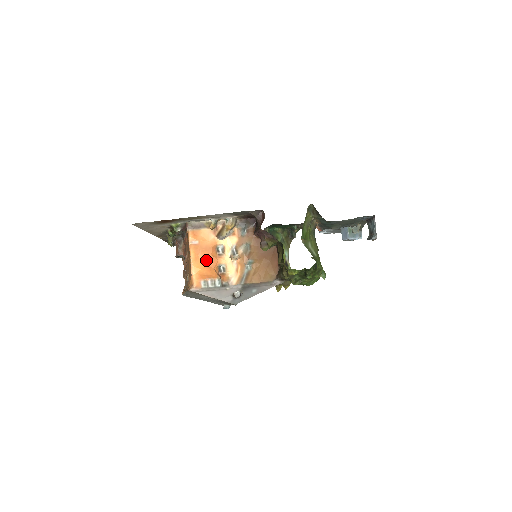
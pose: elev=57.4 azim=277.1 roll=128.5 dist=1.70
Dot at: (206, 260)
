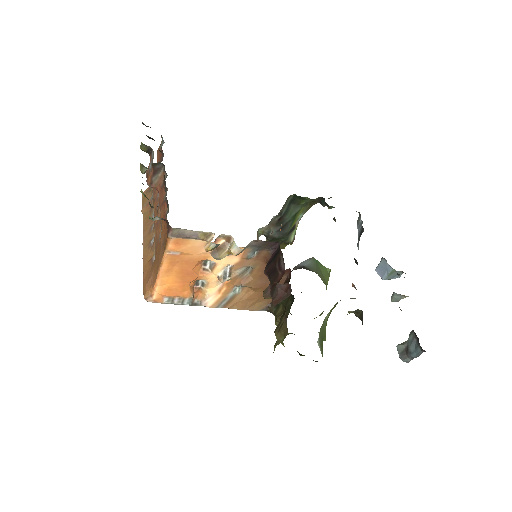
Dot at: (182, 274)
